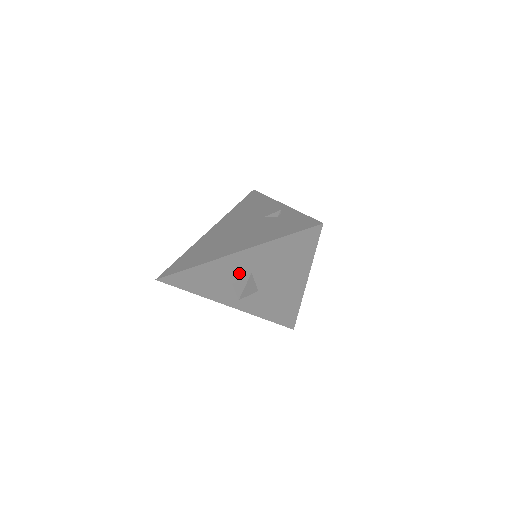
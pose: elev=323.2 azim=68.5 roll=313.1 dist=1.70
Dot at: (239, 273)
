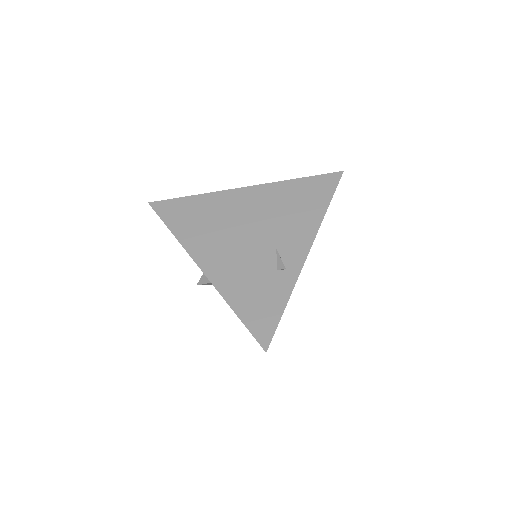
Dot at: occluded
